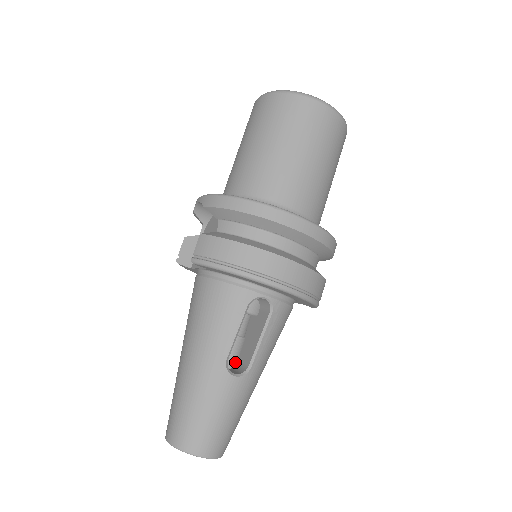
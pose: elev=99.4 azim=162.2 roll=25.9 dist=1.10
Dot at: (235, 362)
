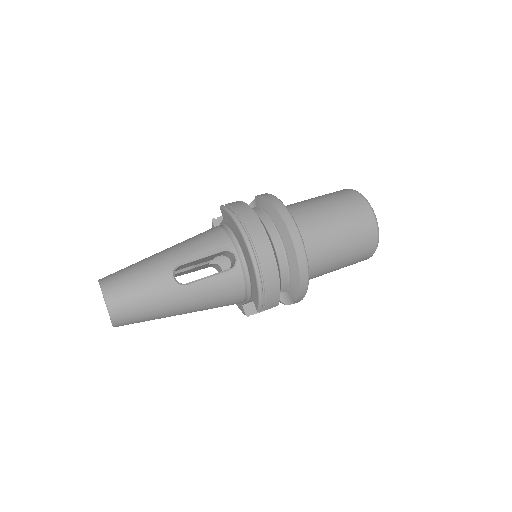
Dot at: occluded
